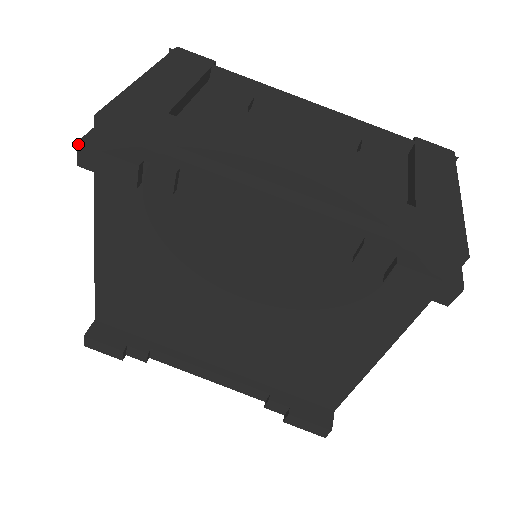
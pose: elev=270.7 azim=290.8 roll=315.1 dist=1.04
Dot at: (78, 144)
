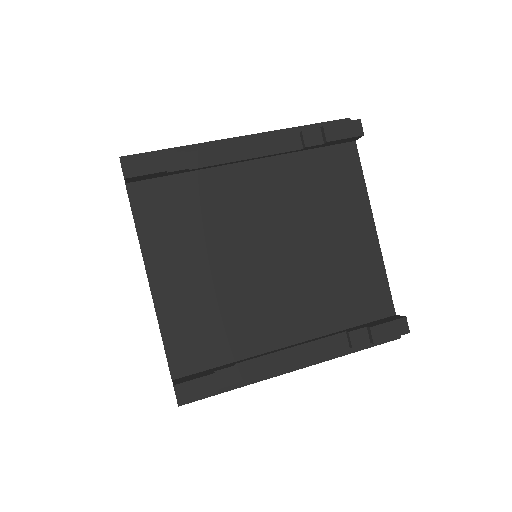
Dot at: (121, 161)
